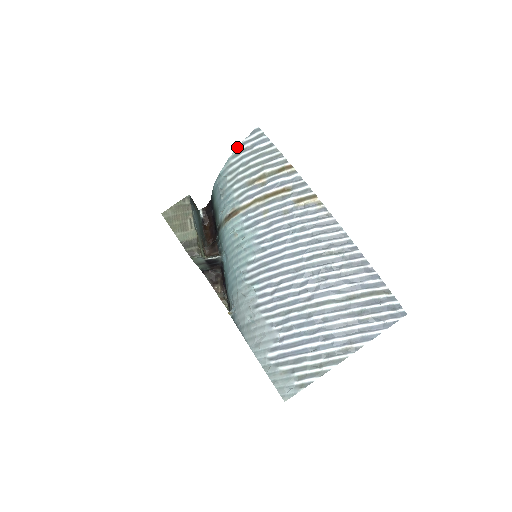
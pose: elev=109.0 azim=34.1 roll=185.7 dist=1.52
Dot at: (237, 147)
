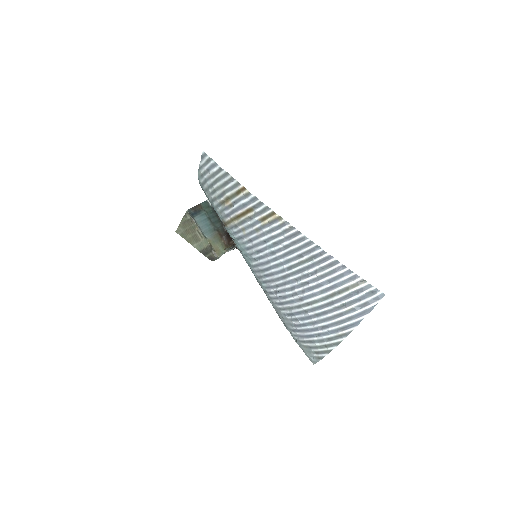
Dot at: (198, 170)
